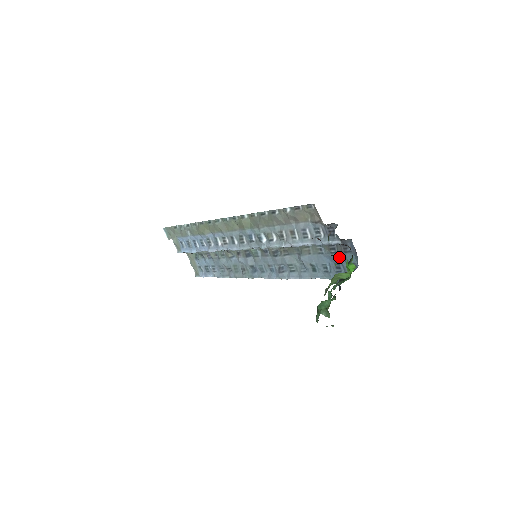
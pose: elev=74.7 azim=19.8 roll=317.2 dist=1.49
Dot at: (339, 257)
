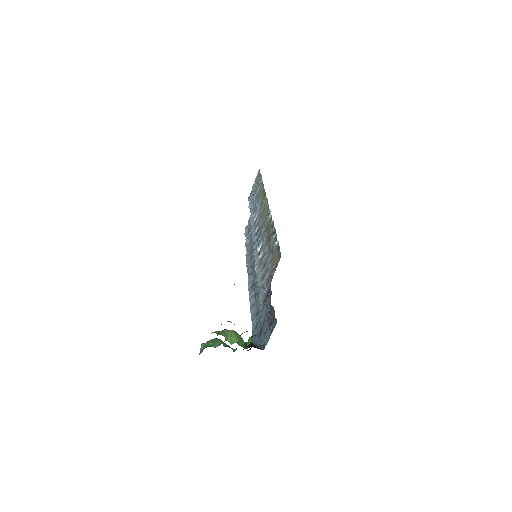
Dot at: (266, 325)
